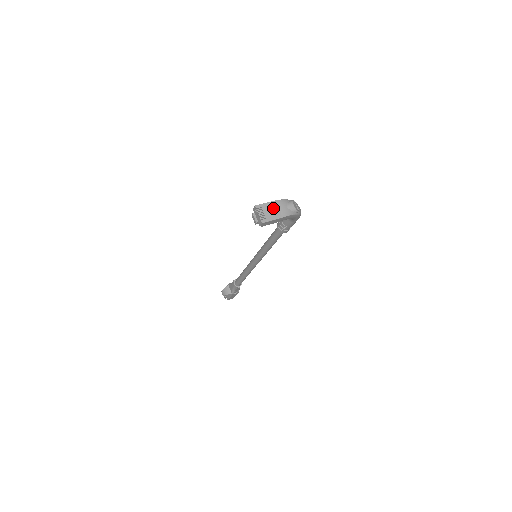
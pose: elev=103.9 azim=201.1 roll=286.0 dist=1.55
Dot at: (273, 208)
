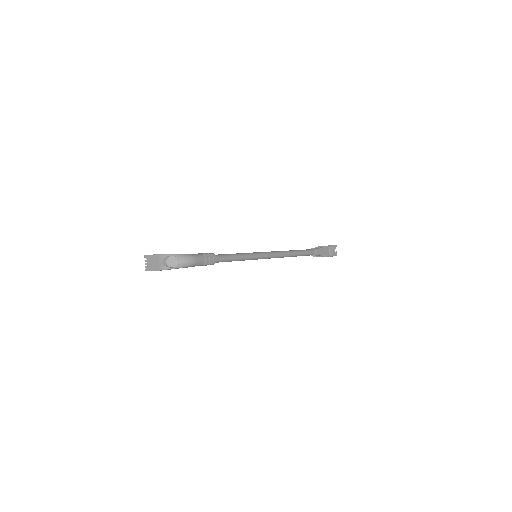
Dot at: (153, 261)
